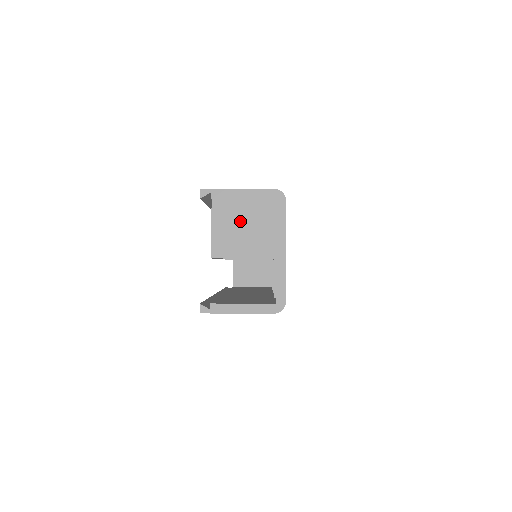
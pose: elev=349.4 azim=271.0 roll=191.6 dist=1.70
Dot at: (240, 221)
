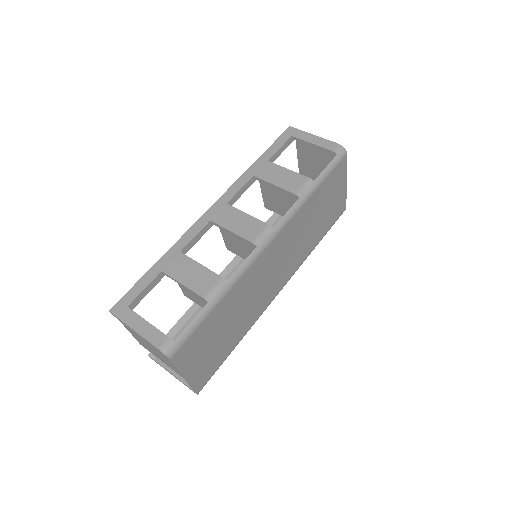
Dot at: (146, 344)
